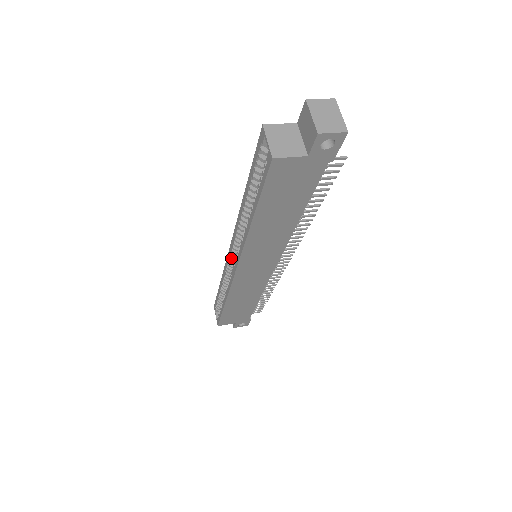
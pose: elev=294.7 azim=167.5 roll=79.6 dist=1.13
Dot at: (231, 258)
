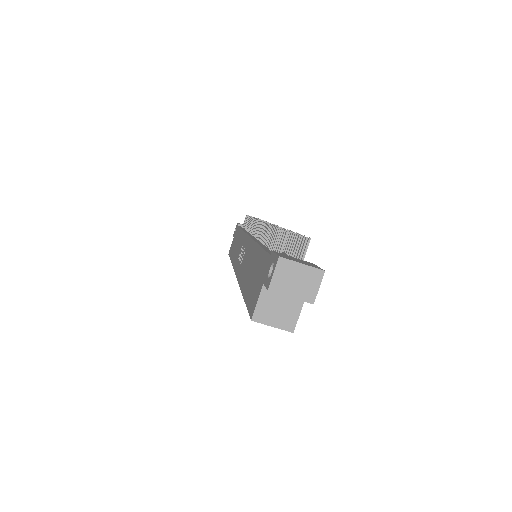
Dot at: occluded
